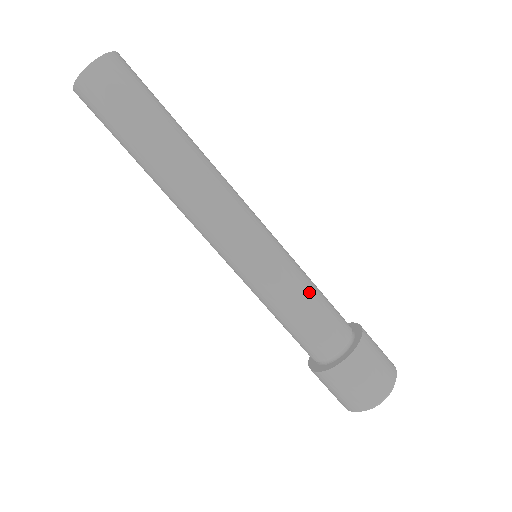
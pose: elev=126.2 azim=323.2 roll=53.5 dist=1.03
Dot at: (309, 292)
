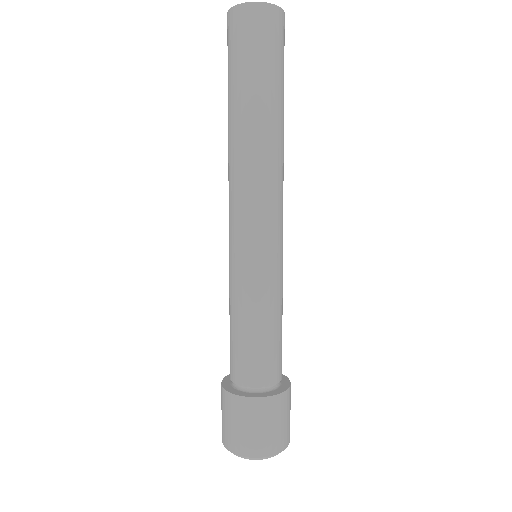
Dot at: (260, 320)
